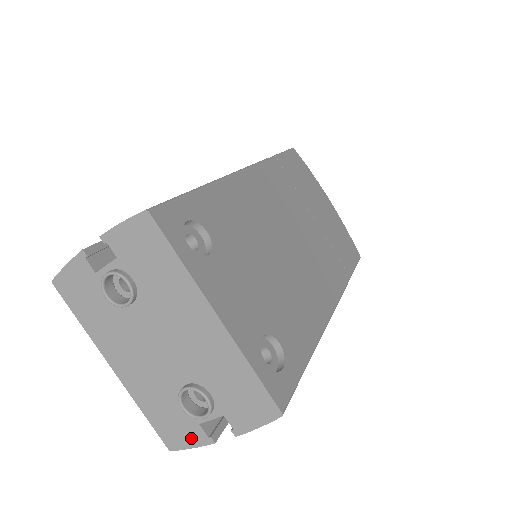
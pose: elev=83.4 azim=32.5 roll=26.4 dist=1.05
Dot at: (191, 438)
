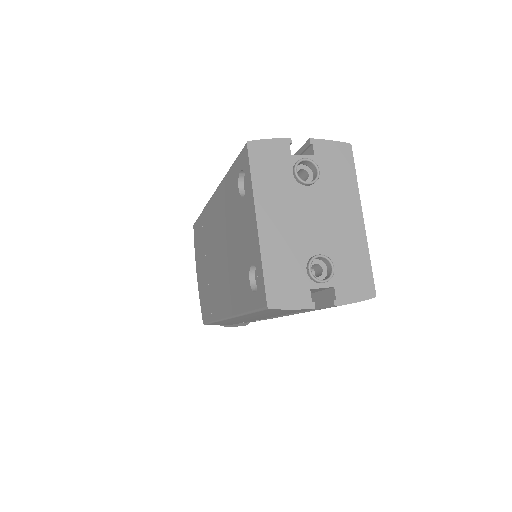
Dot at: (296, 300)
